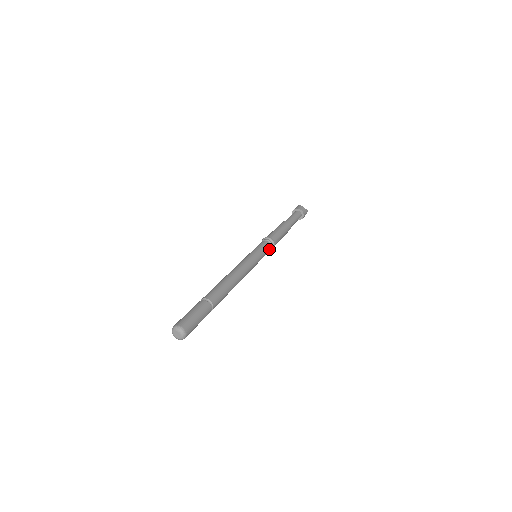
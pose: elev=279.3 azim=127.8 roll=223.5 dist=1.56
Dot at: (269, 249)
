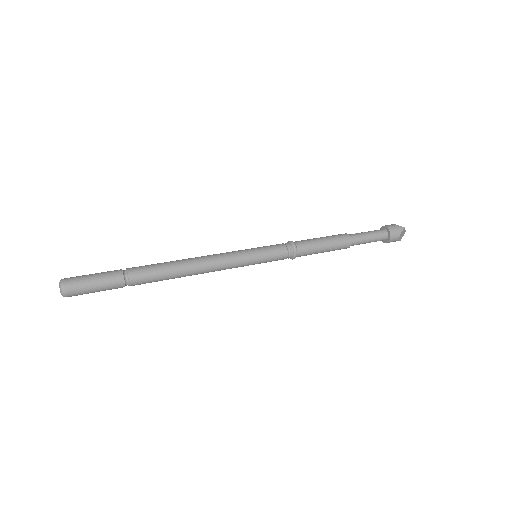
Dot at: (280, 259)
